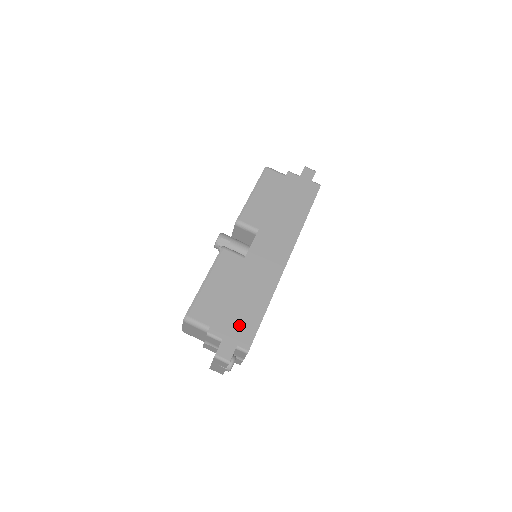
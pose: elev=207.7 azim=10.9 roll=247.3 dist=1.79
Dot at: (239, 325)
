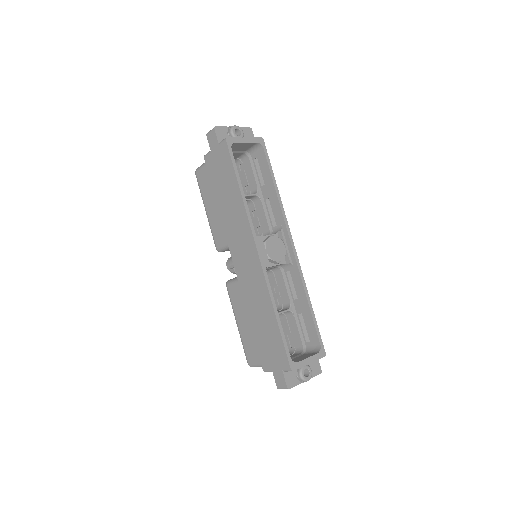
Dot at: (272, 350)
